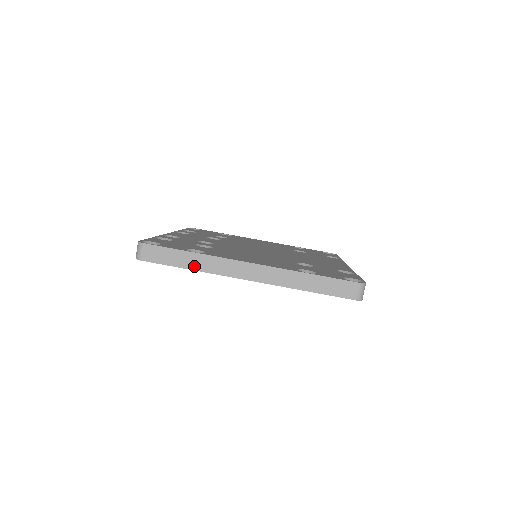
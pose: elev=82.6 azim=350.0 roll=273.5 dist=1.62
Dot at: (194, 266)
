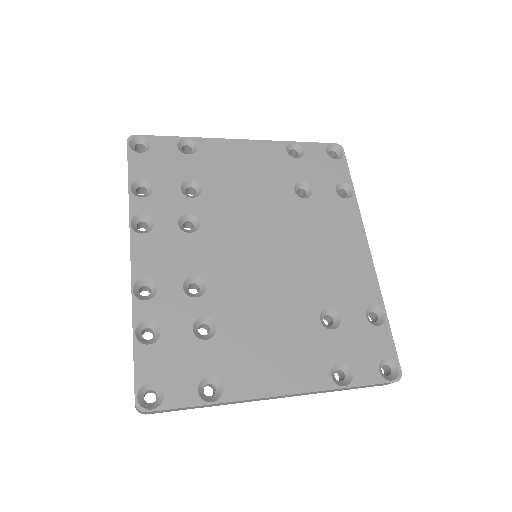
Dot at: occluded
